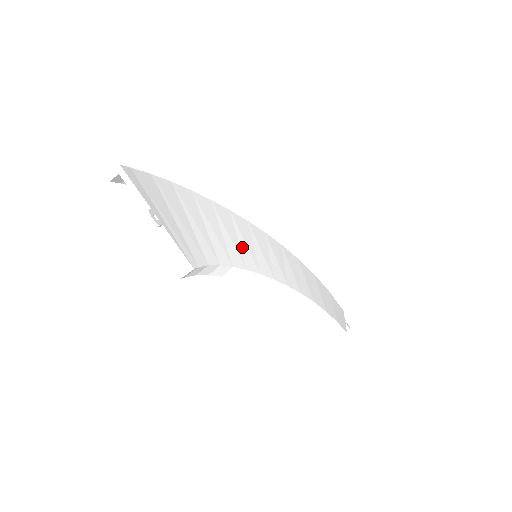
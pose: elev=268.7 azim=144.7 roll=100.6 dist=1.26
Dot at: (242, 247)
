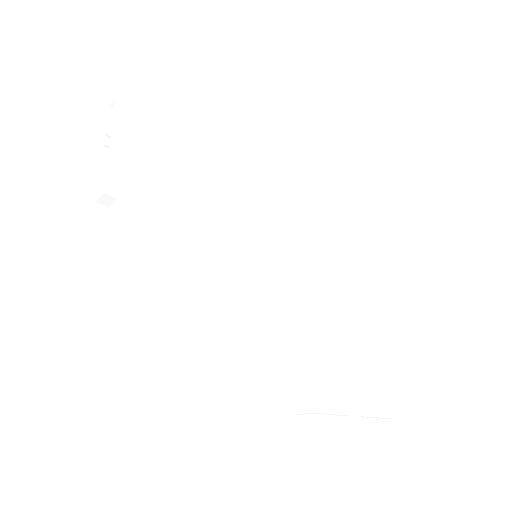
Dot at: (236, 234)
